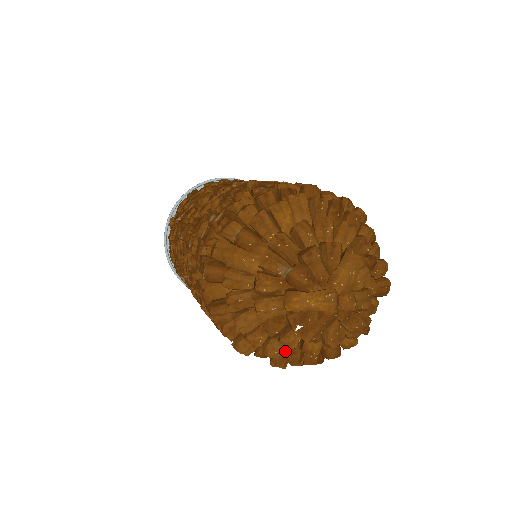
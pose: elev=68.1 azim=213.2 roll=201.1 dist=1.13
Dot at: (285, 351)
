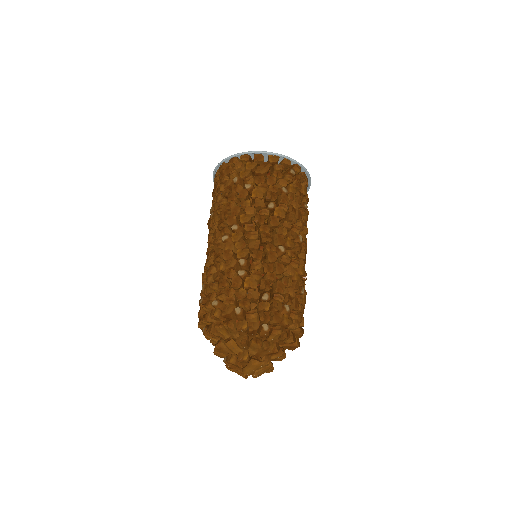
Dot at: occluded
